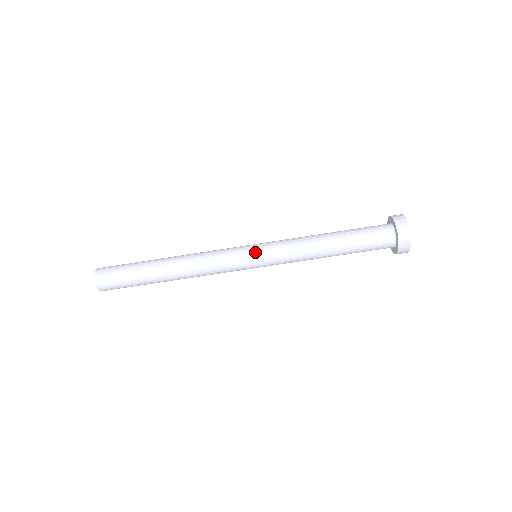
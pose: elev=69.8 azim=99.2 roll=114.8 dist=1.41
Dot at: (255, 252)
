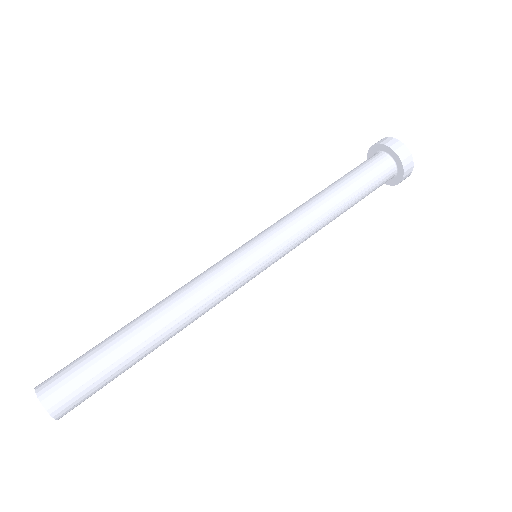
Dot at: (252, 243)
